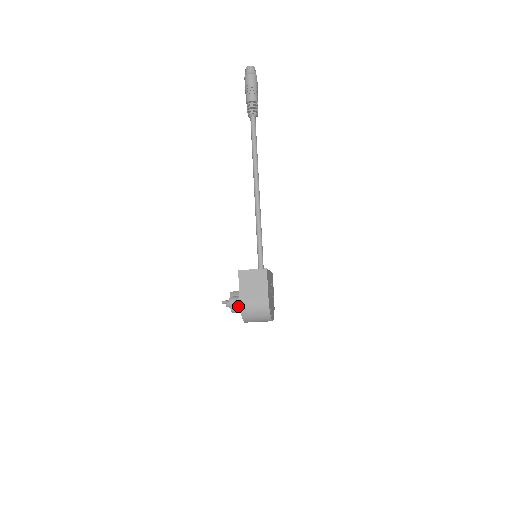
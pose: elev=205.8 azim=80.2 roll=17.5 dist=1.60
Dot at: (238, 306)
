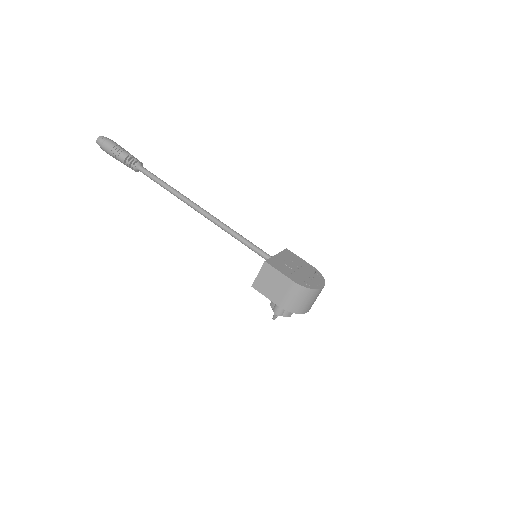
Dot at: occluded
